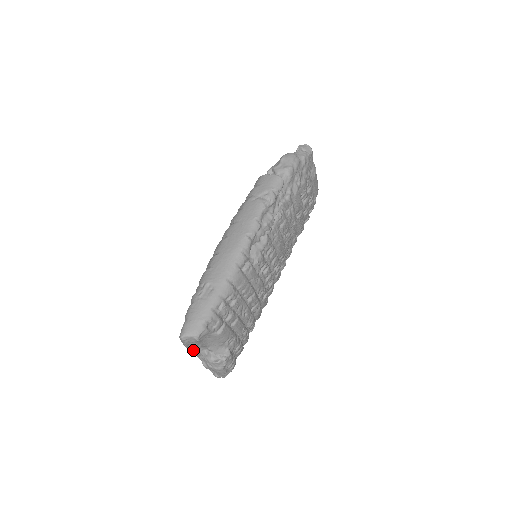
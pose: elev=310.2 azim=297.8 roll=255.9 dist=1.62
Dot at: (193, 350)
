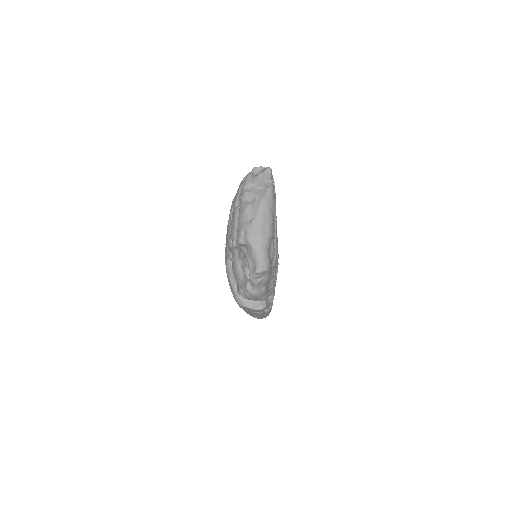
Dot at: occluded
